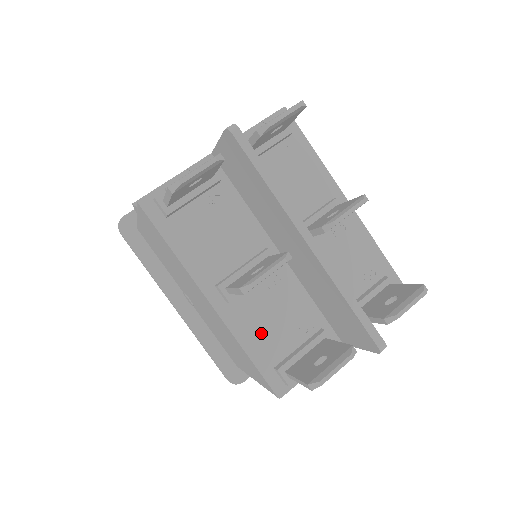
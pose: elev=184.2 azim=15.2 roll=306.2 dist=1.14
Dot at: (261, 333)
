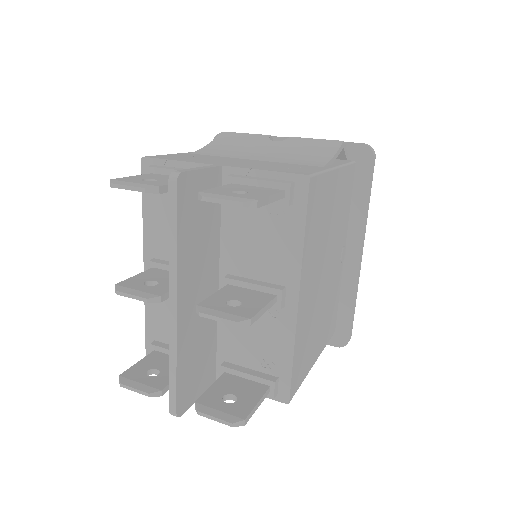
Dot at: (162, 314)
